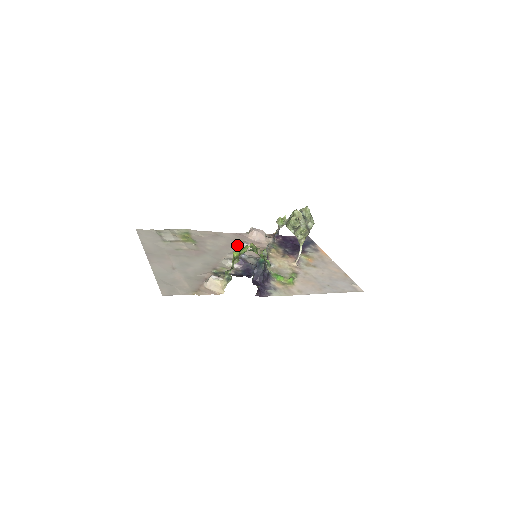
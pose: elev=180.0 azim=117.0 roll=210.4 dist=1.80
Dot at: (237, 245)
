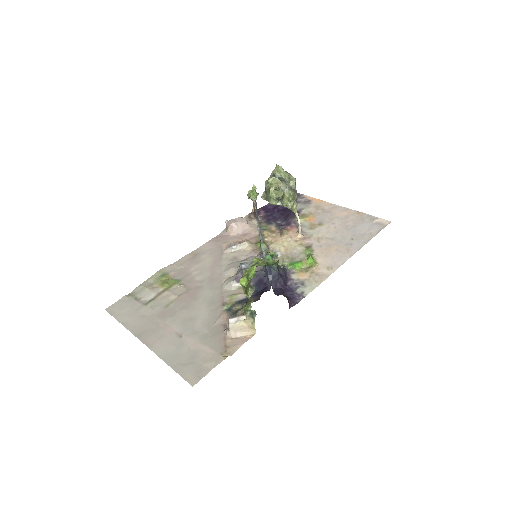
Dot at: (225, 253)
